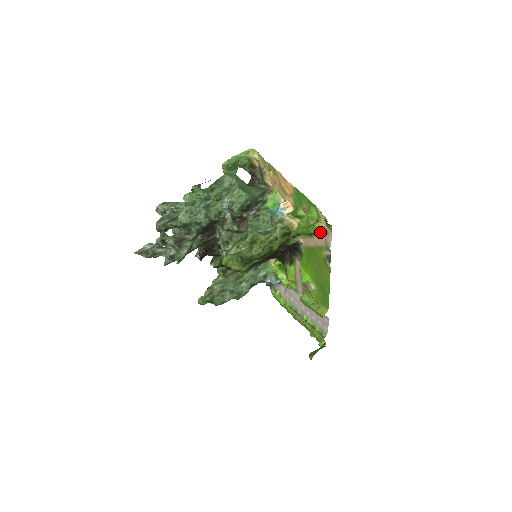
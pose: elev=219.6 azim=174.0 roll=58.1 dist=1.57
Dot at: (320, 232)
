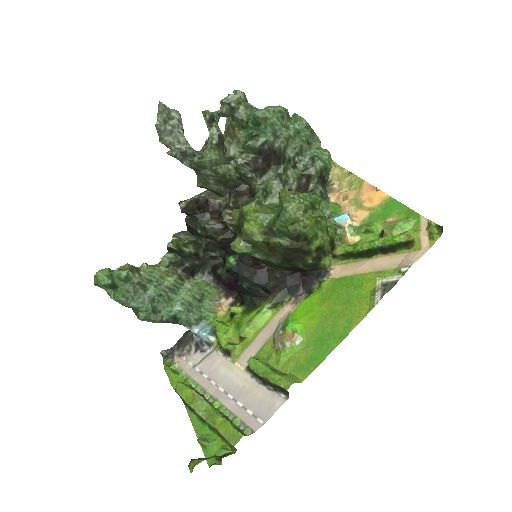
Dot at: (404, 247)
